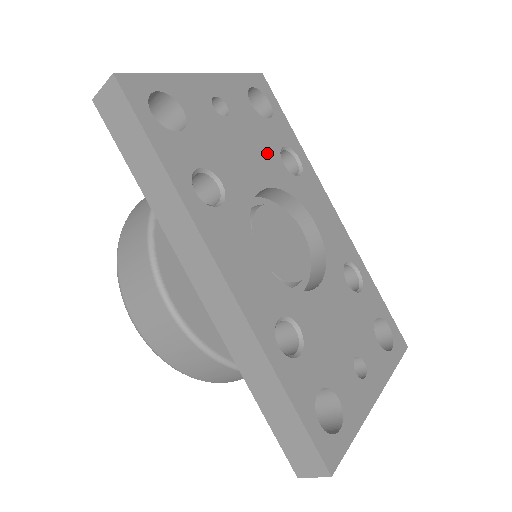
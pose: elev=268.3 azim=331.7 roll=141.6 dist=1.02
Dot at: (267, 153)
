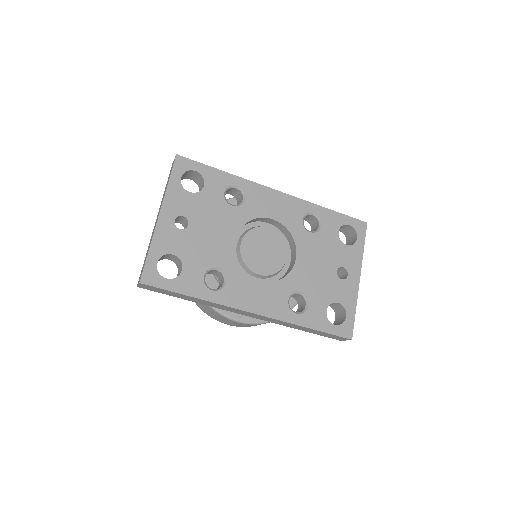
Dot at: (221, 213)
